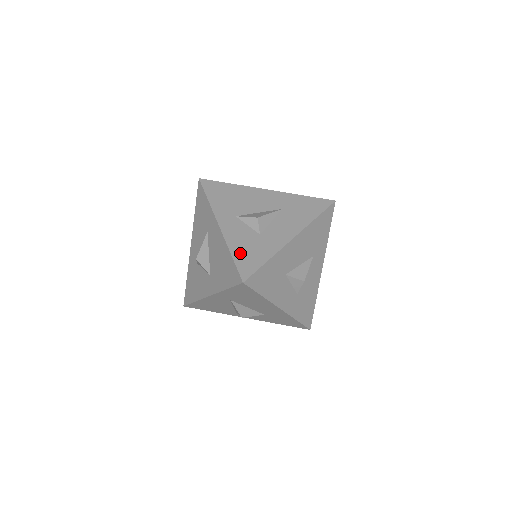
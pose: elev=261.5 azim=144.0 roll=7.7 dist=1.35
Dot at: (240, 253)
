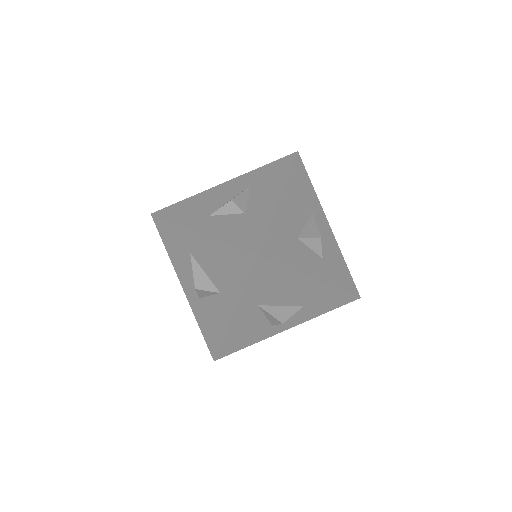
Dot at: (236, 237)
